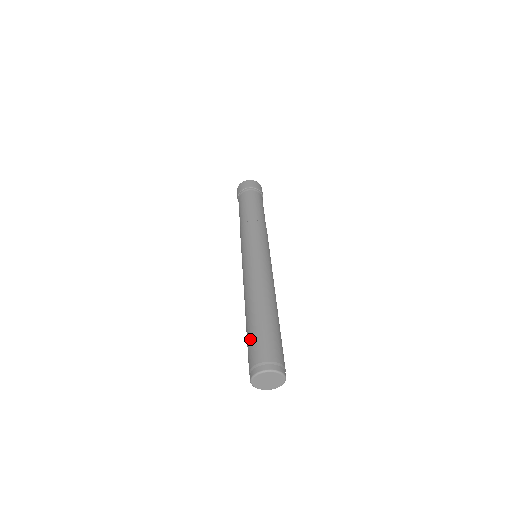
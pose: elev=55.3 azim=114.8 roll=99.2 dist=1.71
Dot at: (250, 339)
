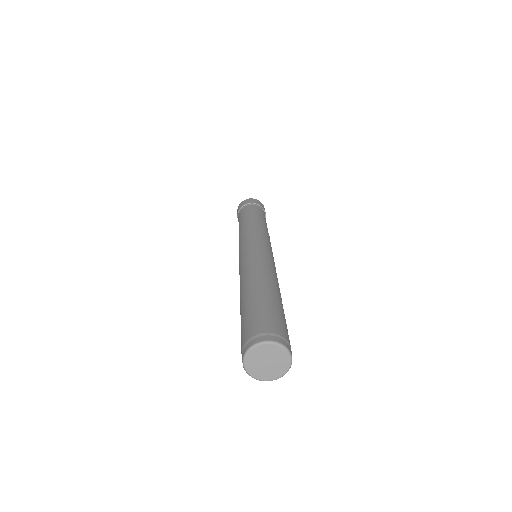
Dot at: occluded
